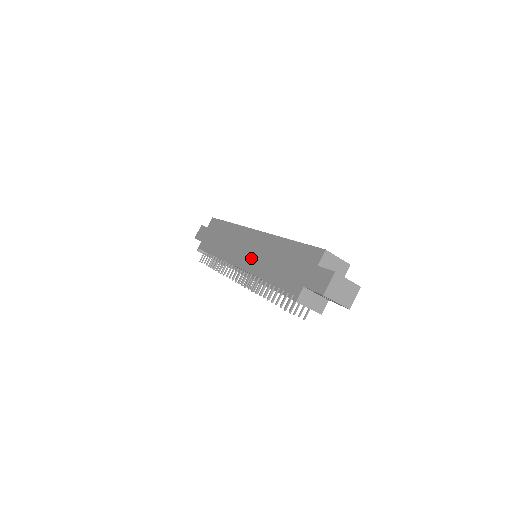
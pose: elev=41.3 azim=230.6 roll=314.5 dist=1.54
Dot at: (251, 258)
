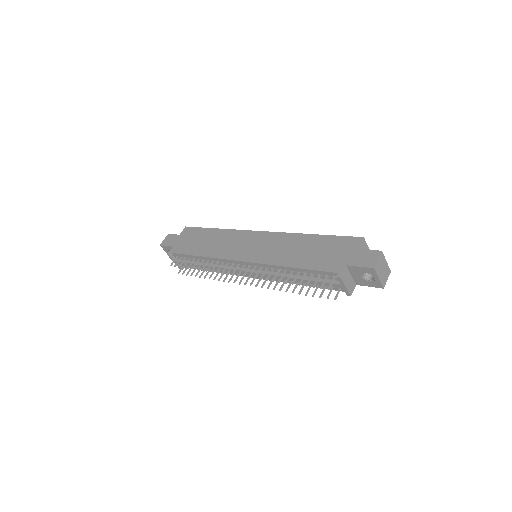
Dot at: (262, 252)
